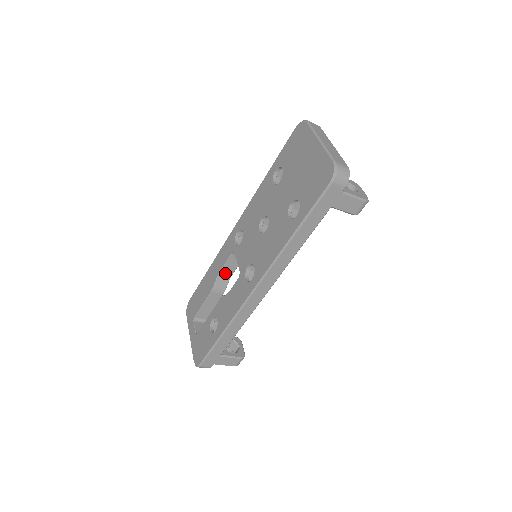
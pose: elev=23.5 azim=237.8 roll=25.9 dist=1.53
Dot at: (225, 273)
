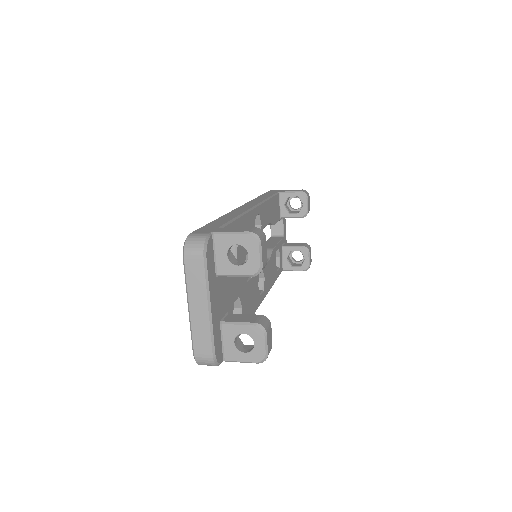
Dot at: occluded
